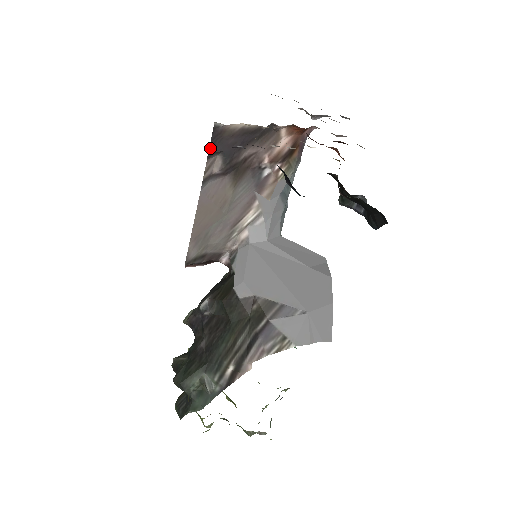
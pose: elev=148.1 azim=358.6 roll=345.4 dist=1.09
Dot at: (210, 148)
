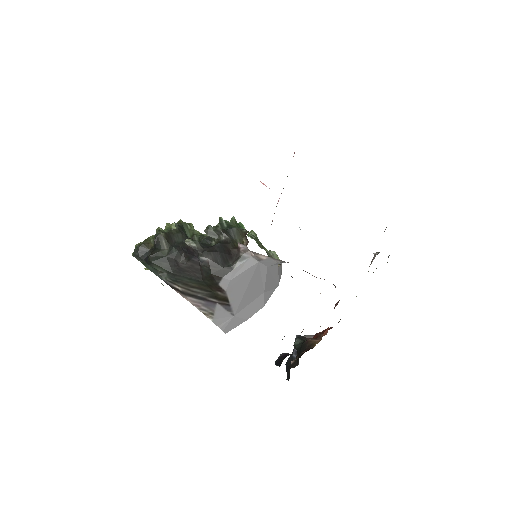
Dot at: occluded
